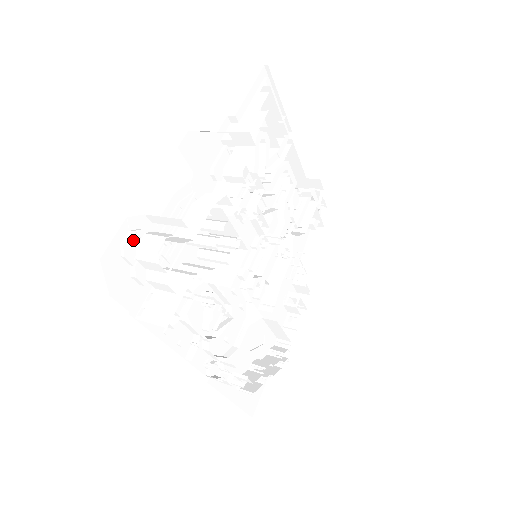
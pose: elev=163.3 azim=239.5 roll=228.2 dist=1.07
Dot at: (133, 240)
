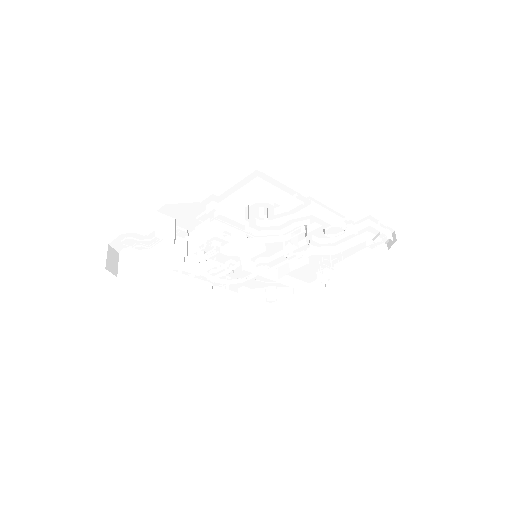
Dot at: (129, 241)
